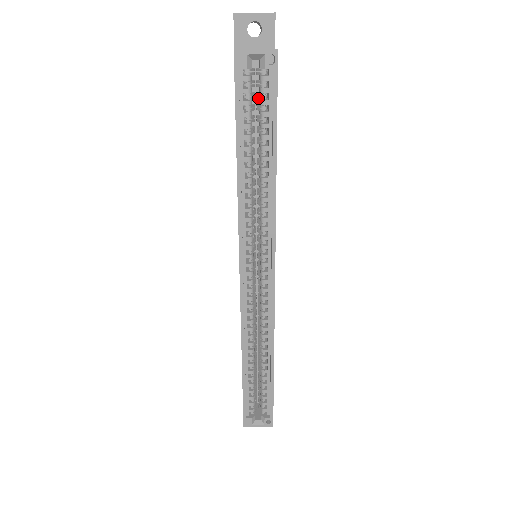
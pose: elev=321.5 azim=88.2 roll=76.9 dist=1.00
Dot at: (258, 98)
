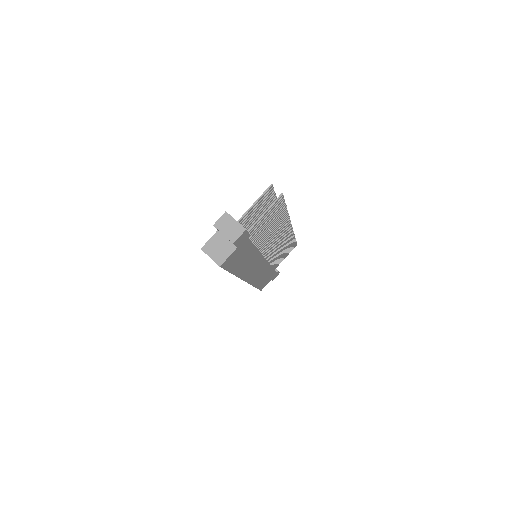
Dot at: occluded
